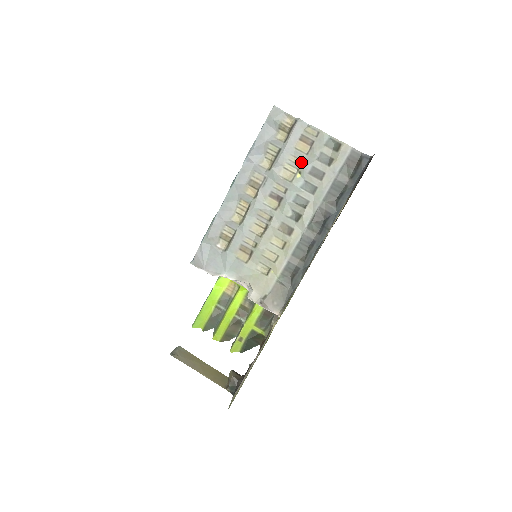
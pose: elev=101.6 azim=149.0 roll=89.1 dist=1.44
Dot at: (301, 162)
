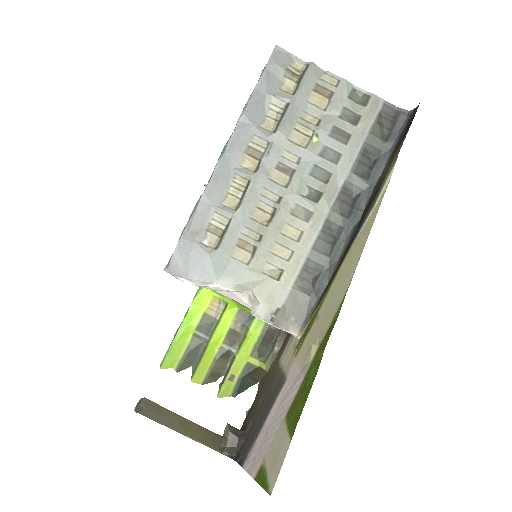
Dot at: (317, 121)
